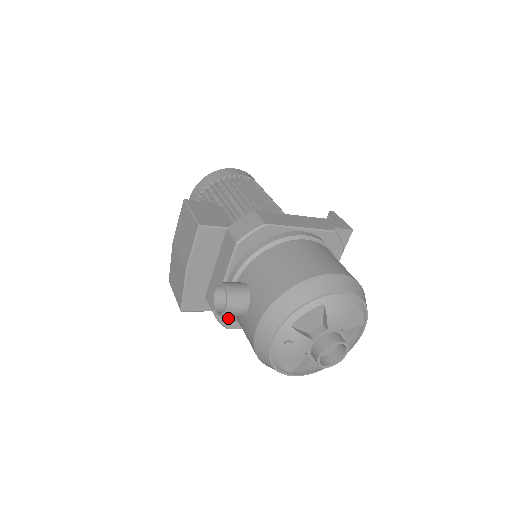
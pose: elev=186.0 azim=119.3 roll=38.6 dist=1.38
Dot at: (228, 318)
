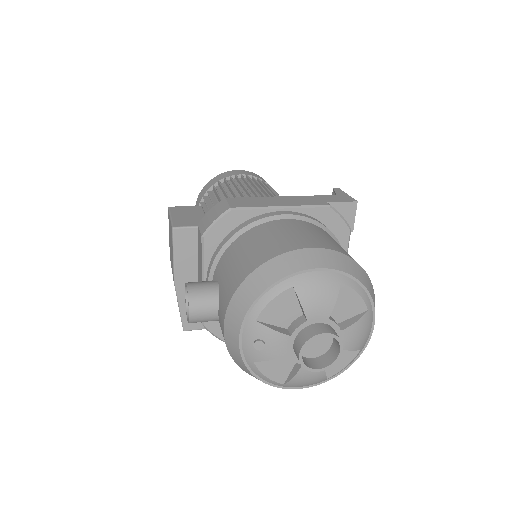
Dot at: occluded
